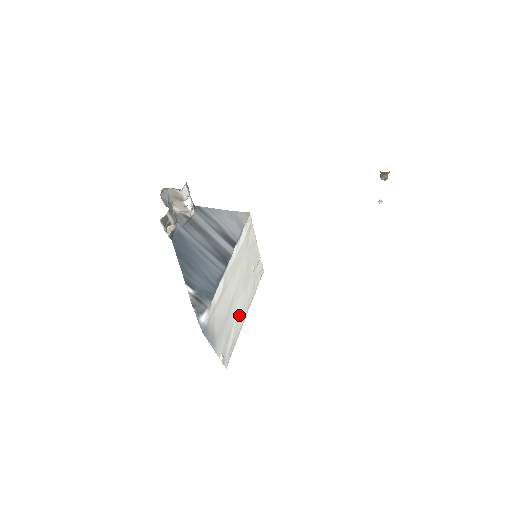
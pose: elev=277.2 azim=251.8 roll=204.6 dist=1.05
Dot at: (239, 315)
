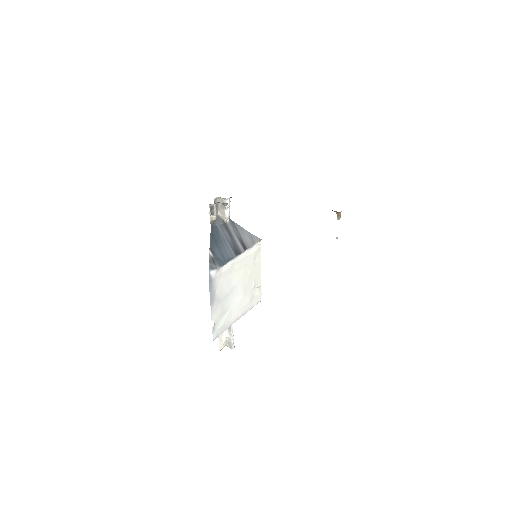
Dot at: (234, 309)
